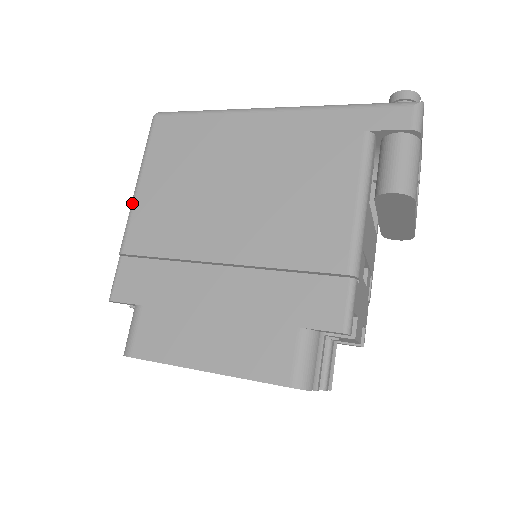
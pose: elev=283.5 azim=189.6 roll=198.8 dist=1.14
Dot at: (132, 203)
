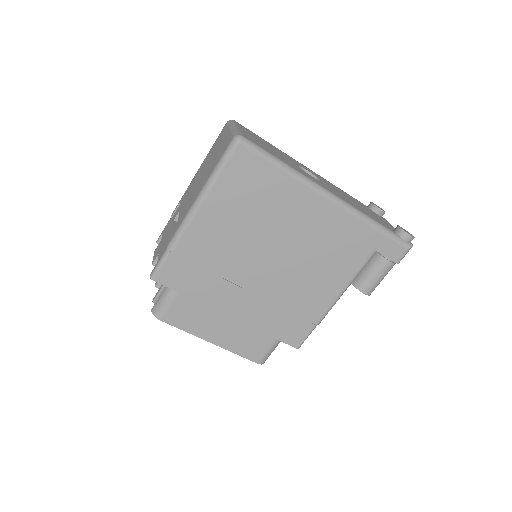
Dot at: (192, 215)
